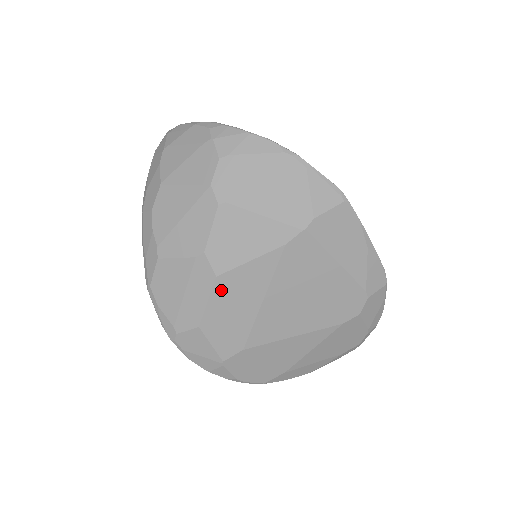
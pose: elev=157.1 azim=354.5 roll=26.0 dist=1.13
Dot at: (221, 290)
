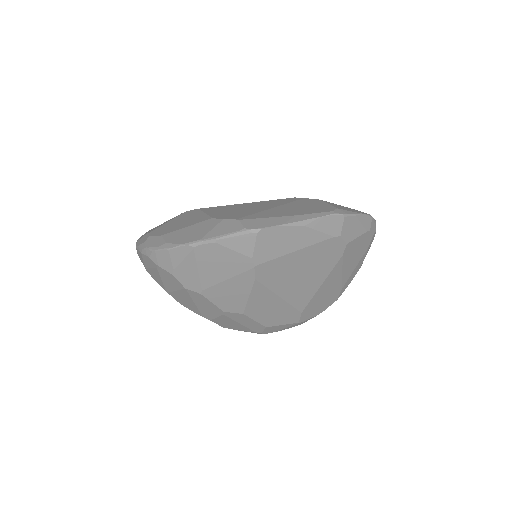
Dot at: (254, 314)
